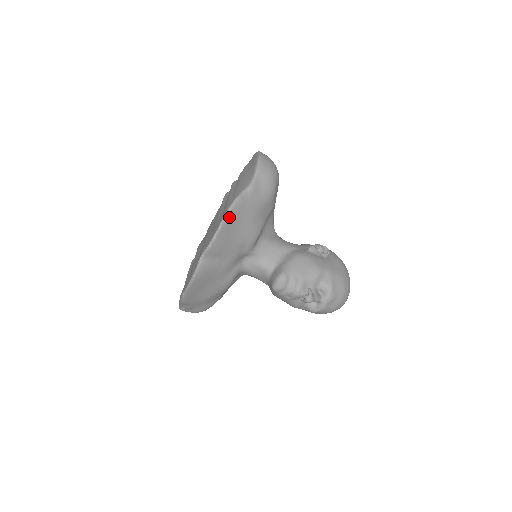
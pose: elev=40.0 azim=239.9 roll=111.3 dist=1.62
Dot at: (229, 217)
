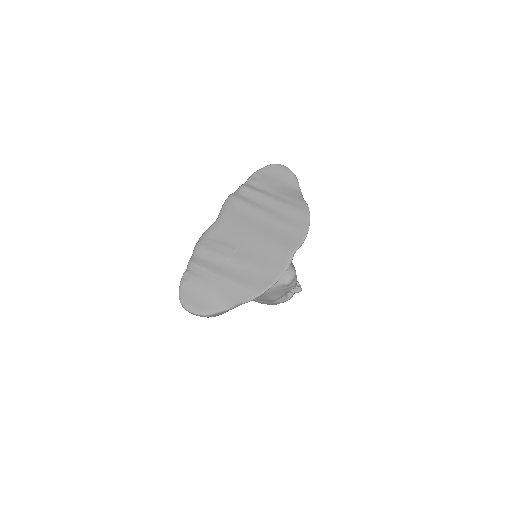
Dot at: occluded
